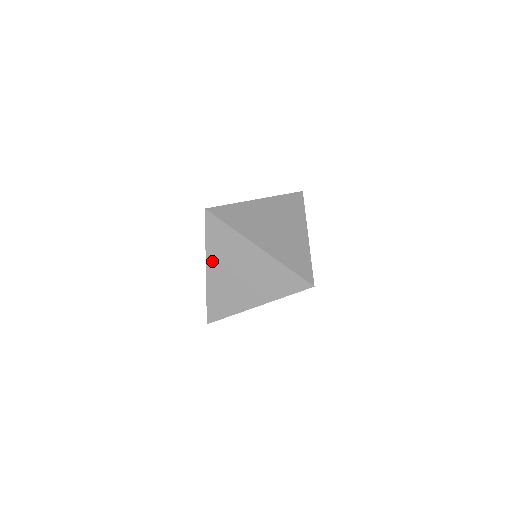
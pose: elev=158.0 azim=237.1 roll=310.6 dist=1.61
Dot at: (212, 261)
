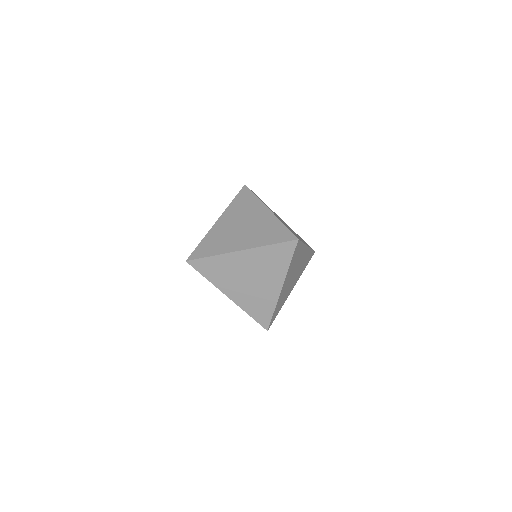
Dot at: (226, 215)
